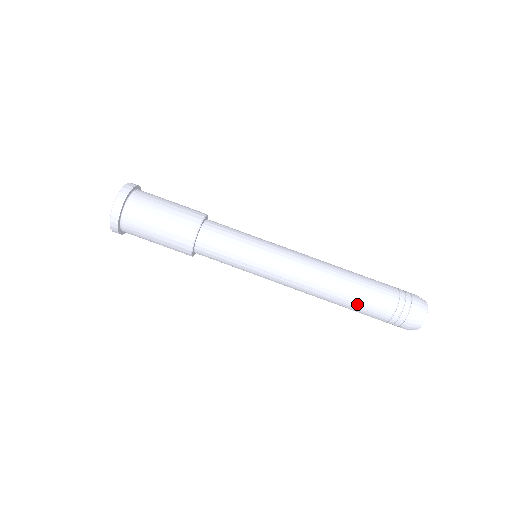
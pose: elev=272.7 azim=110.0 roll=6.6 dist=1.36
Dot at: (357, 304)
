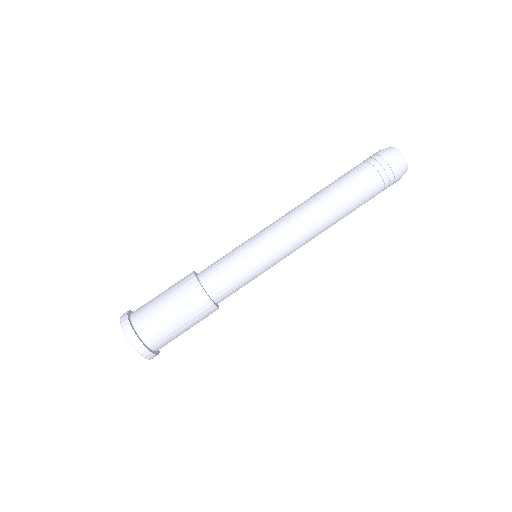
Dot at: (355, 207)
